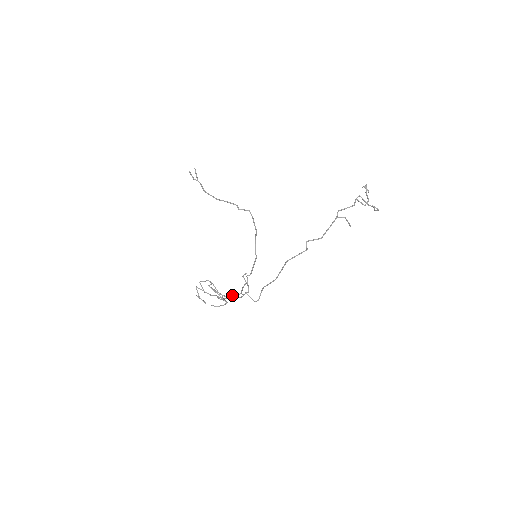
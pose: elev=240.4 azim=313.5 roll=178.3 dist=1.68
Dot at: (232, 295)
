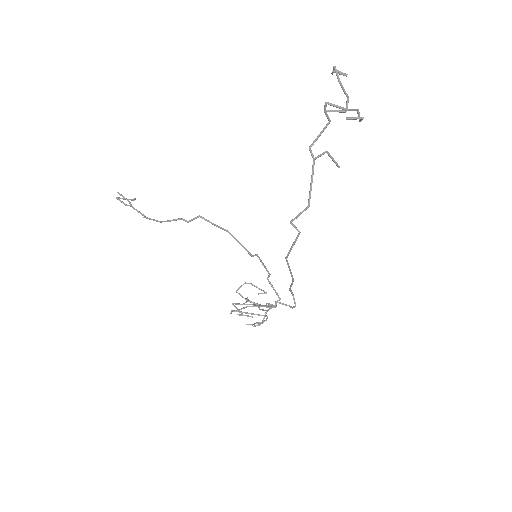
Dot at: (266, 307)
